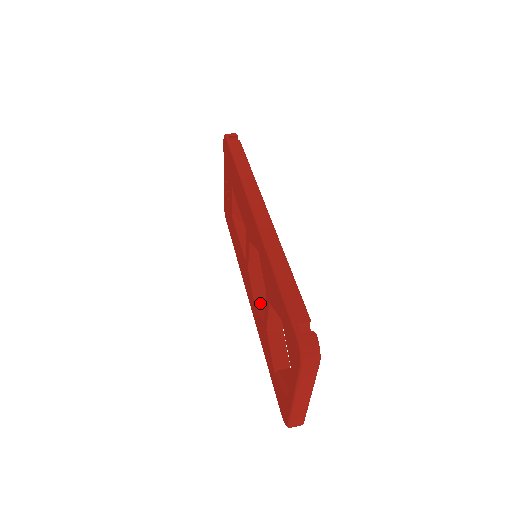
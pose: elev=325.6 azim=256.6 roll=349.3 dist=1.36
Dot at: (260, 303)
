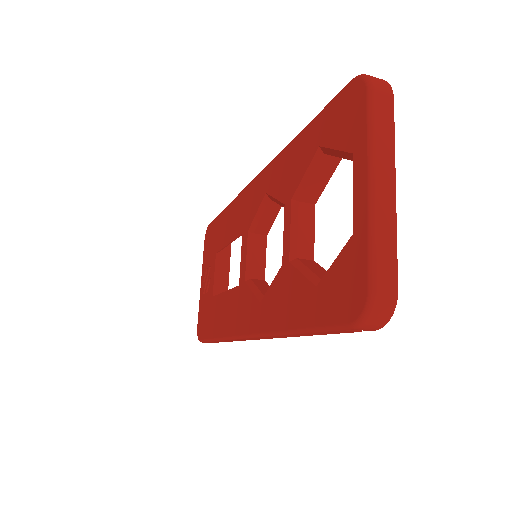
Dot at: occluded
